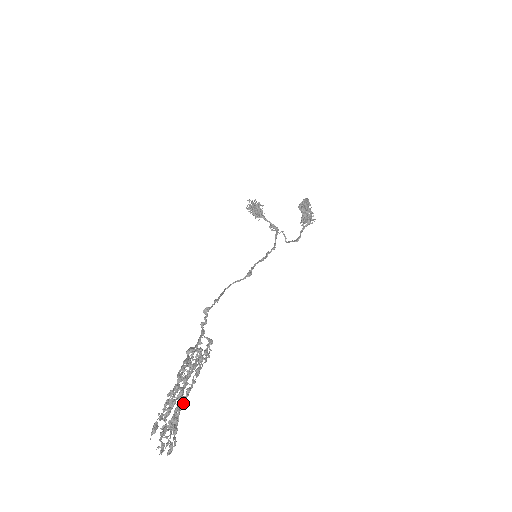
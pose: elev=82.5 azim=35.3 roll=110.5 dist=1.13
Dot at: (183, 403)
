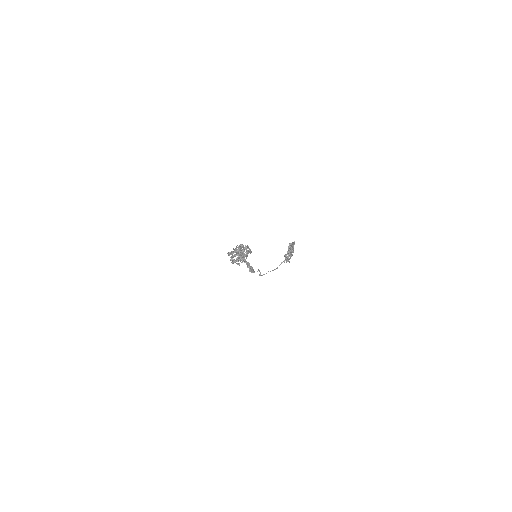
Dot at: (243, 256)
